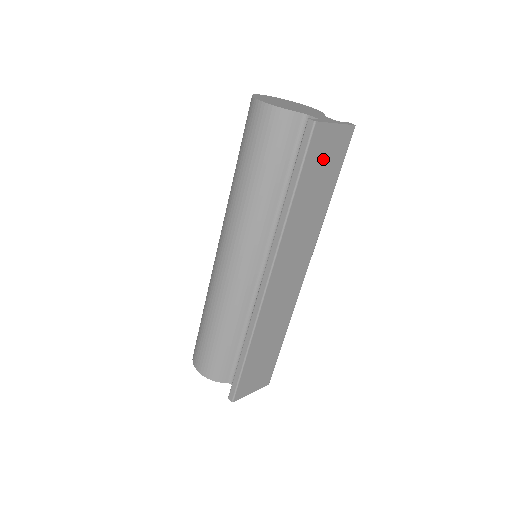
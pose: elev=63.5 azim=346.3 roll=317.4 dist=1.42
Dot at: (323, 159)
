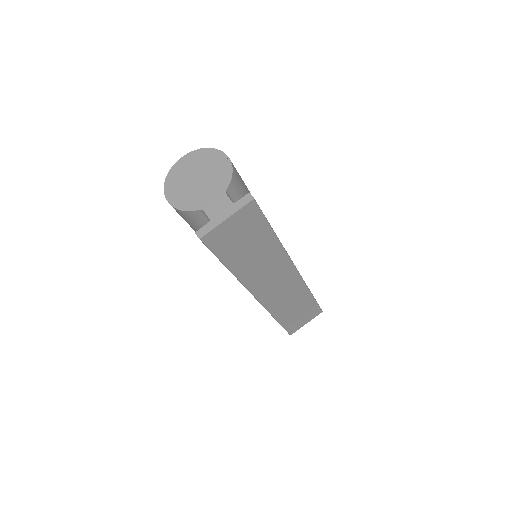
Dot at: (237, 237)
